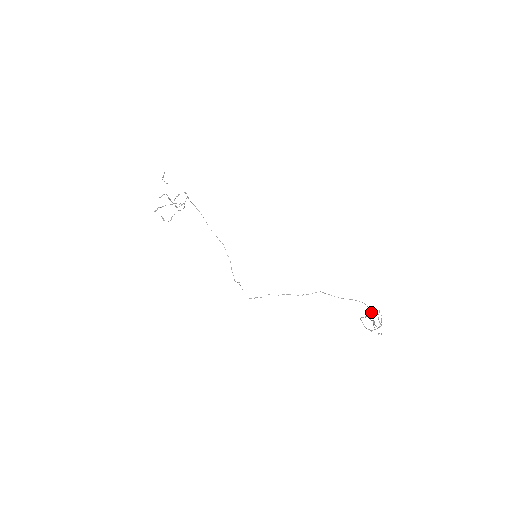
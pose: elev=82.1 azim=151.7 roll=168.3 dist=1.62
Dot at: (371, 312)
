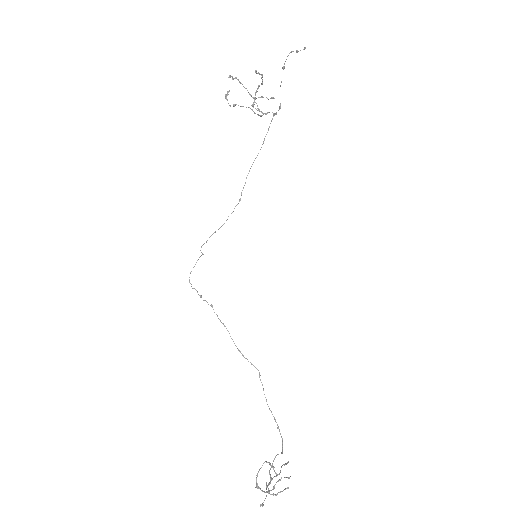
Dot at: occluded
